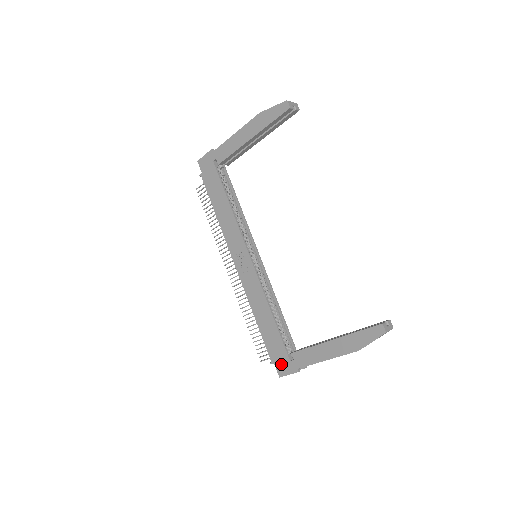
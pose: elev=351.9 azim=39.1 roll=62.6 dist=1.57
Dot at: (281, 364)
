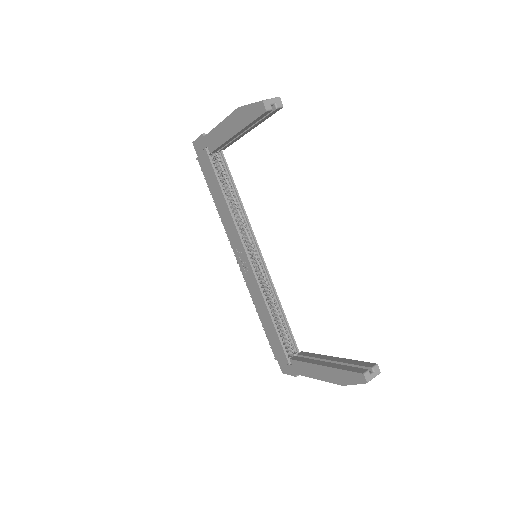
Dot at: (282, 364)
